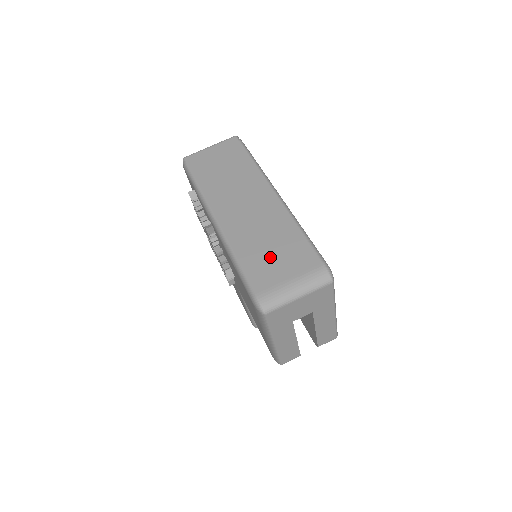
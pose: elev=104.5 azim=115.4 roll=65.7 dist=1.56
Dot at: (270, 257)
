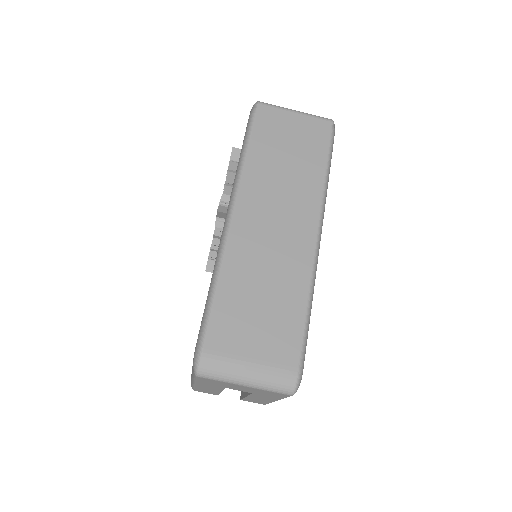
Dot at: (252, 314)
